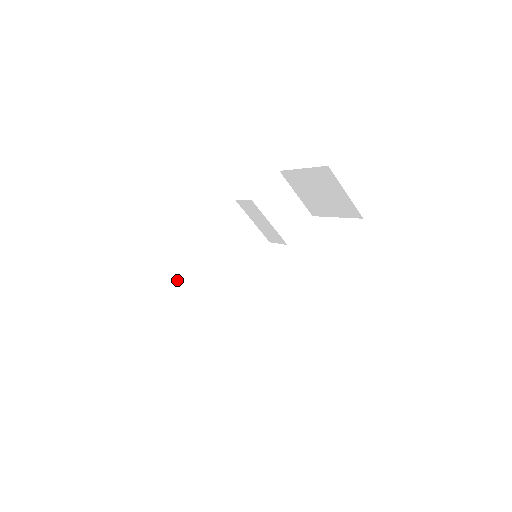
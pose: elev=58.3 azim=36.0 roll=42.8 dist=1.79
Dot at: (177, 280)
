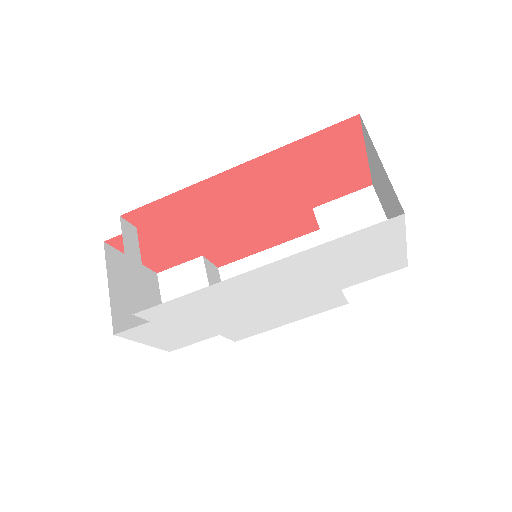
Dot at: (184, 266)
